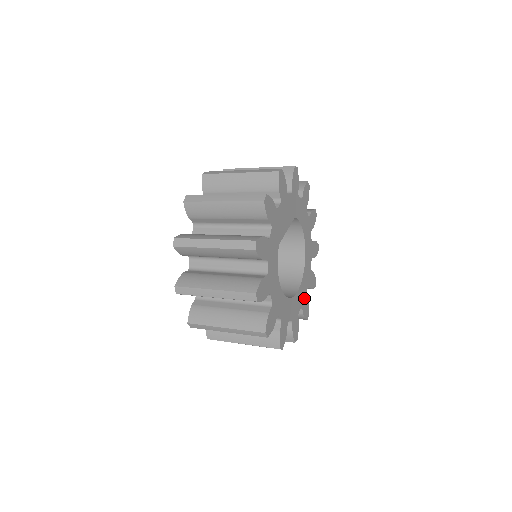
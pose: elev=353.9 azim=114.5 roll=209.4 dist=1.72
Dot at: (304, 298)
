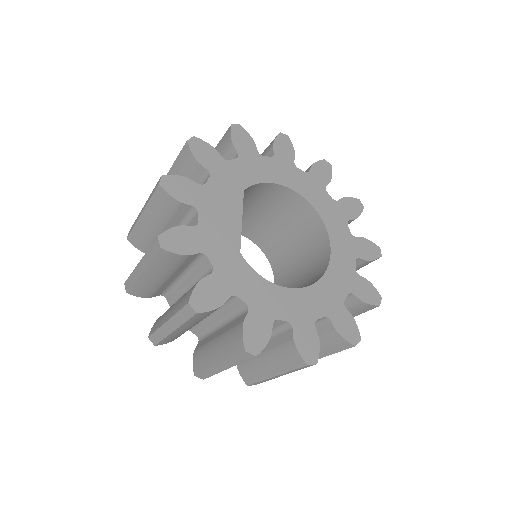
Dot at: (352, 243)
